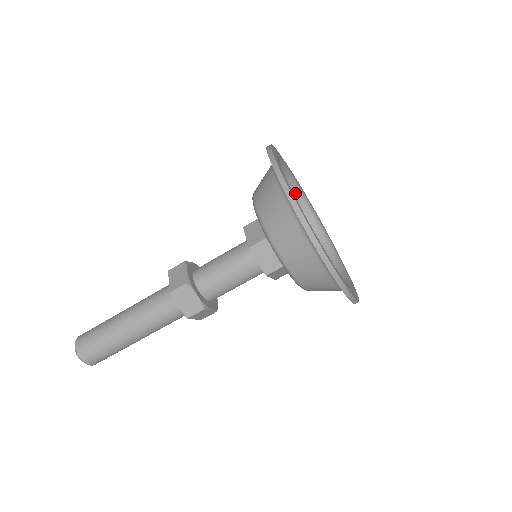
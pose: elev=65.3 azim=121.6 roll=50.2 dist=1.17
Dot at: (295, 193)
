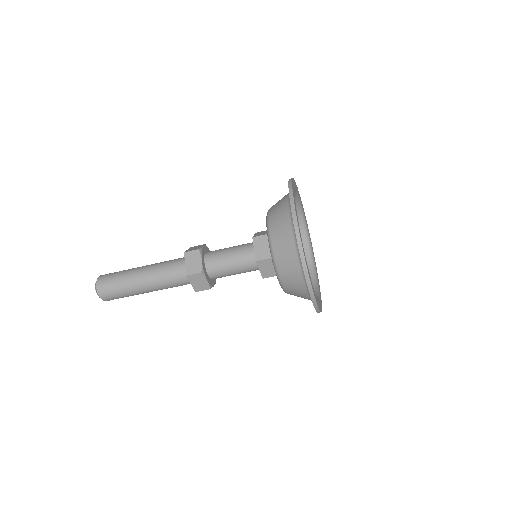
Dot at: (305, 240)
